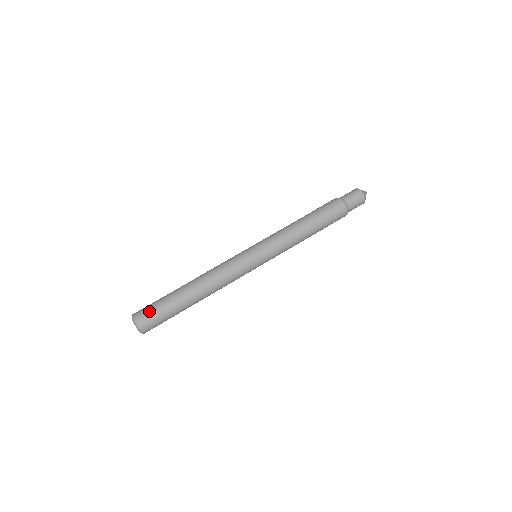
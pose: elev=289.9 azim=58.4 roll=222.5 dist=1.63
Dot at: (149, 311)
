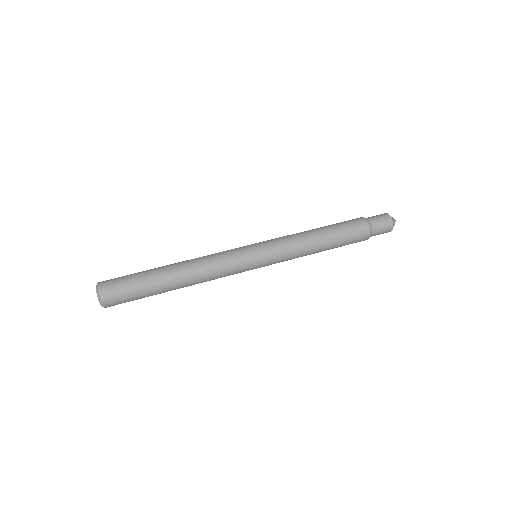
Dot at: occluded
